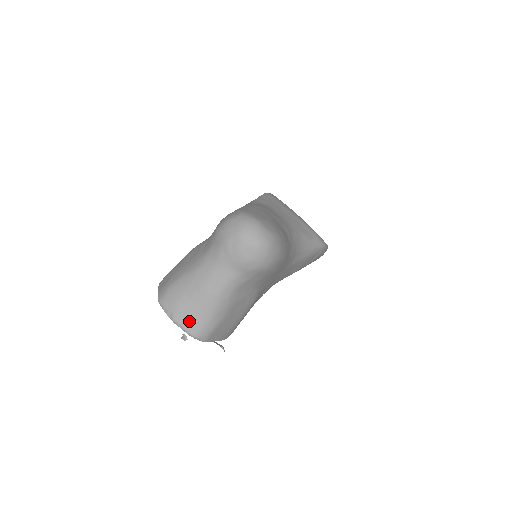
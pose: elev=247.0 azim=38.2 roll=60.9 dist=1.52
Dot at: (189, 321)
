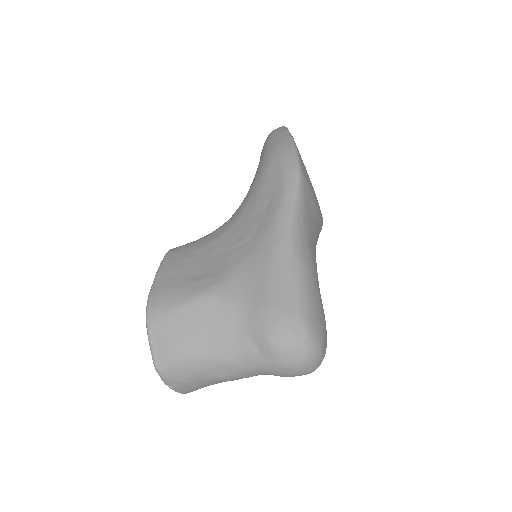
Dot at: (190, 390)
